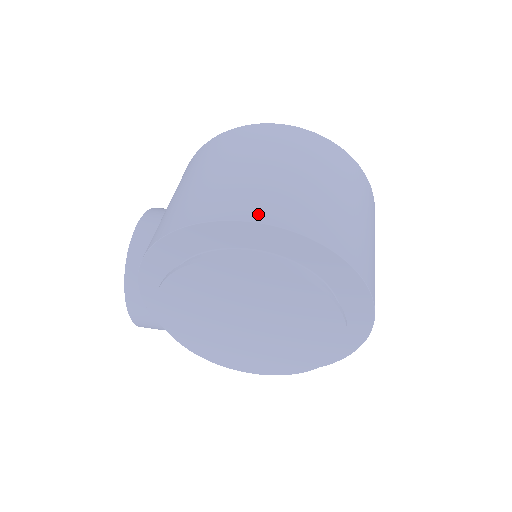
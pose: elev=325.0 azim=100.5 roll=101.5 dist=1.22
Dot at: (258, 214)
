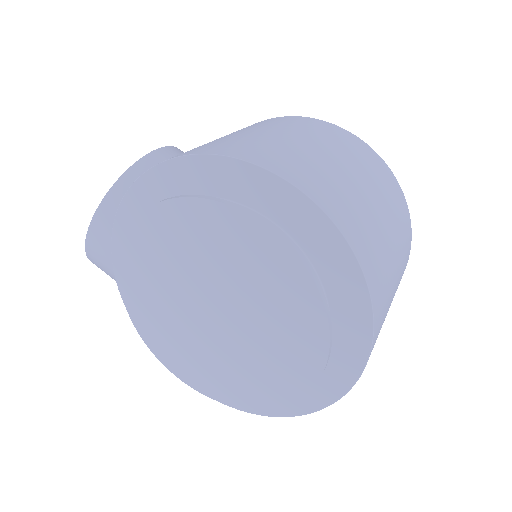
Dot at: (308, 186)
